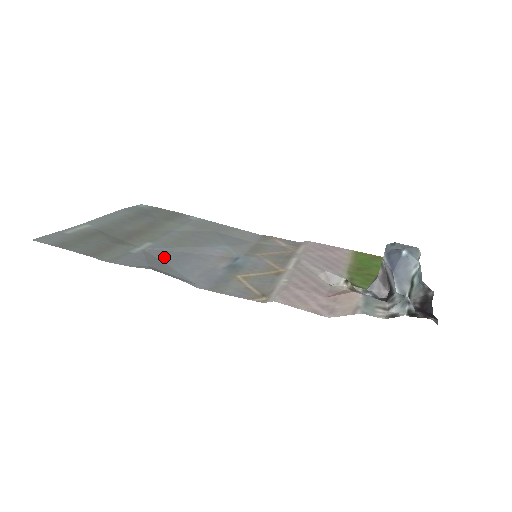
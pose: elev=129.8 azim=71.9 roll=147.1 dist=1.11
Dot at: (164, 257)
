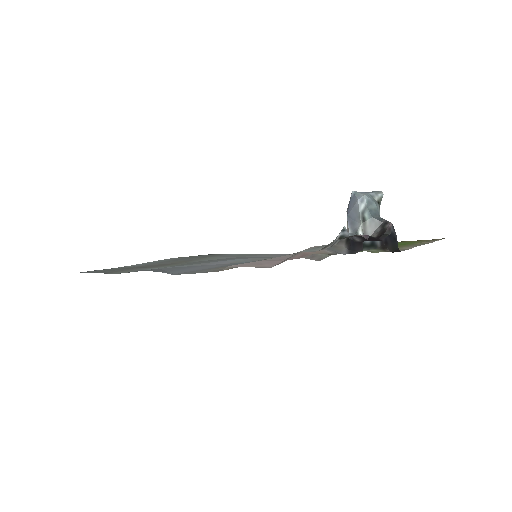
Dot at: (170, 269)
